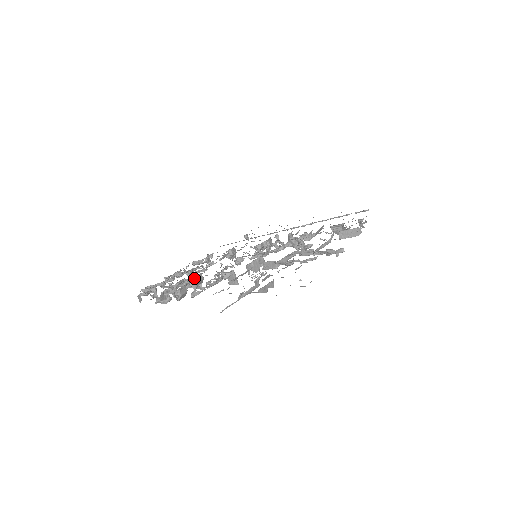
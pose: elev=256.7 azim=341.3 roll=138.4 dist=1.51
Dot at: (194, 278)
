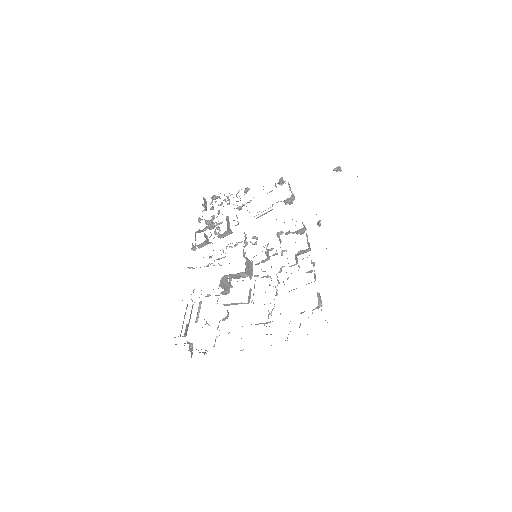
Dot at: (217, 236)
